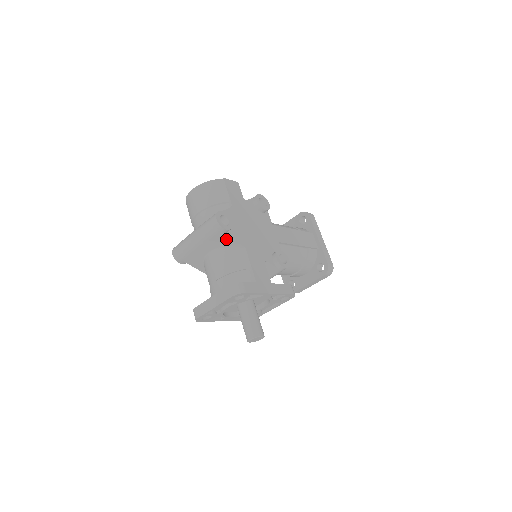
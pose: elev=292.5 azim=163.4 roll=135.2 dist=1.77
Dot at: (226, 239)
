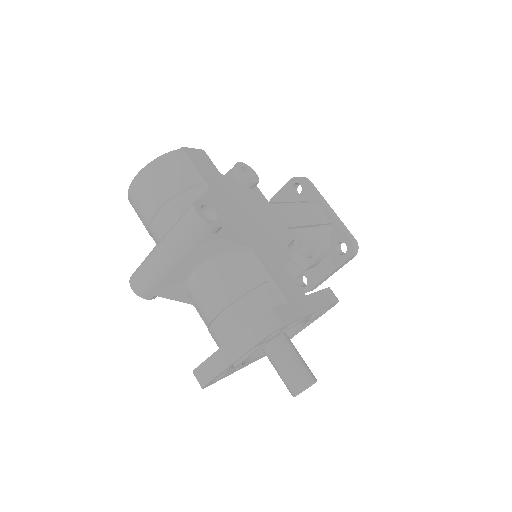
Dot at: (219, 243)
